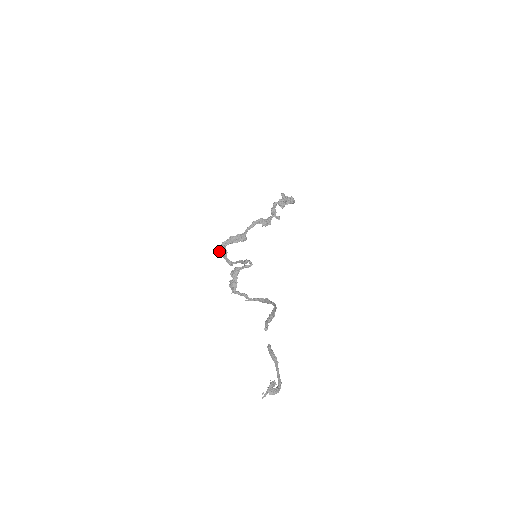
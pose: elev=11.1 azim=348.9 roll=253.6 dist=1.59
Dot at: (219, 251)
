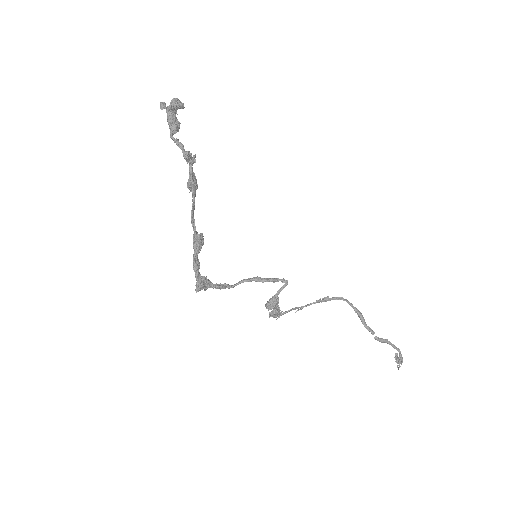
Dot at: (202, 289)
